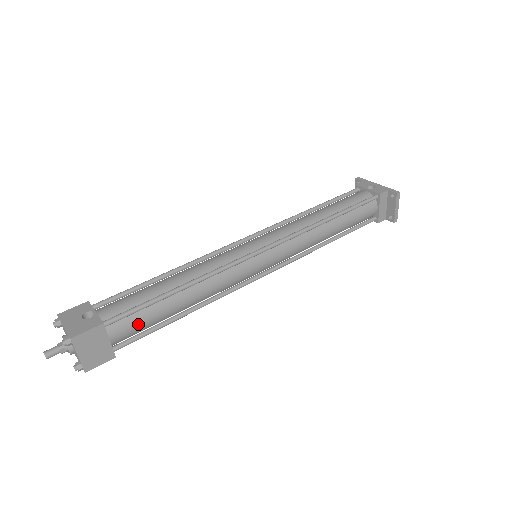
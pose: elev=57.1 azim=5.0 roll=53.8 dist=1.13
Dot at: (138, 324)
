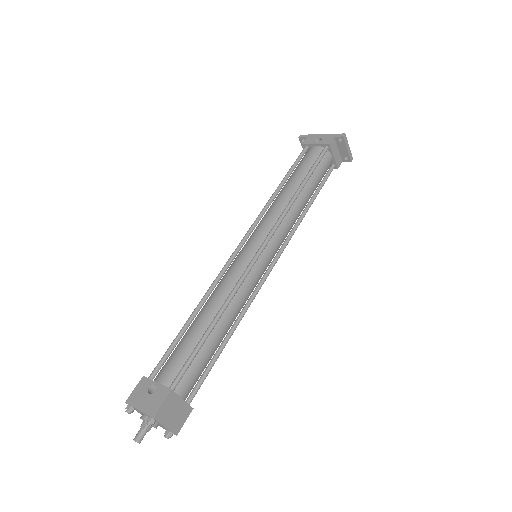
Dot at: (197, 372)
